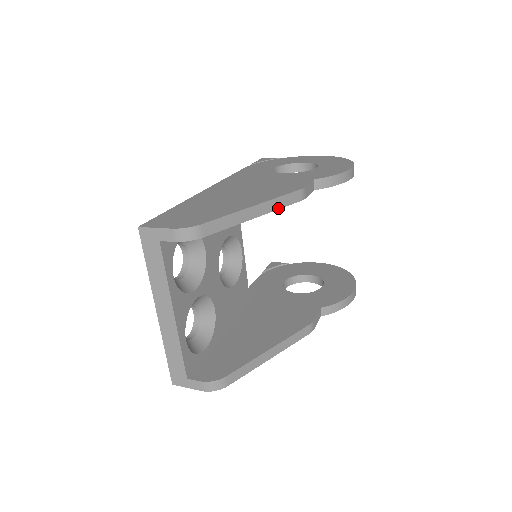
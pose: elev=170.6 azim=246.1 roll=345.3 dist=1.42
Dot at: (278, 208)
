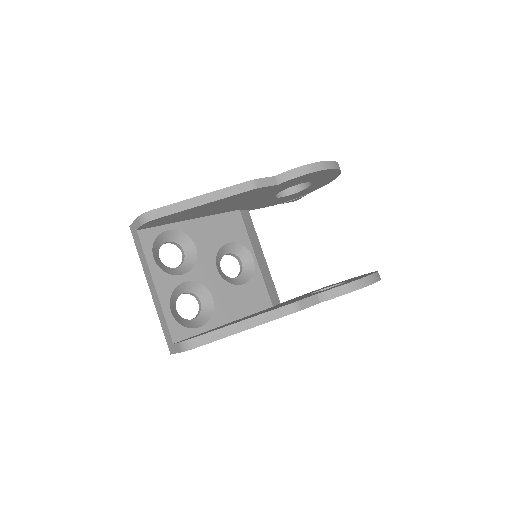
Dot at: (227, 196)
